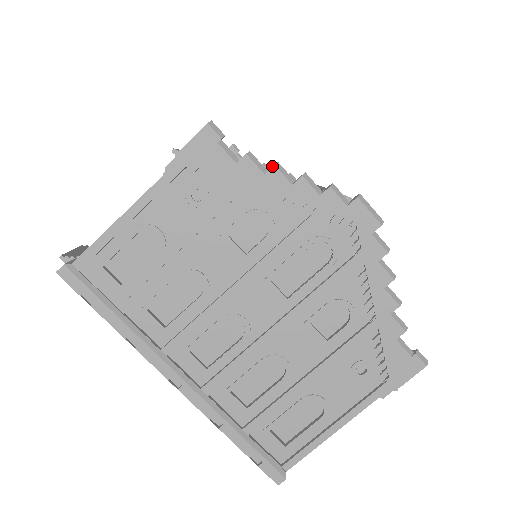
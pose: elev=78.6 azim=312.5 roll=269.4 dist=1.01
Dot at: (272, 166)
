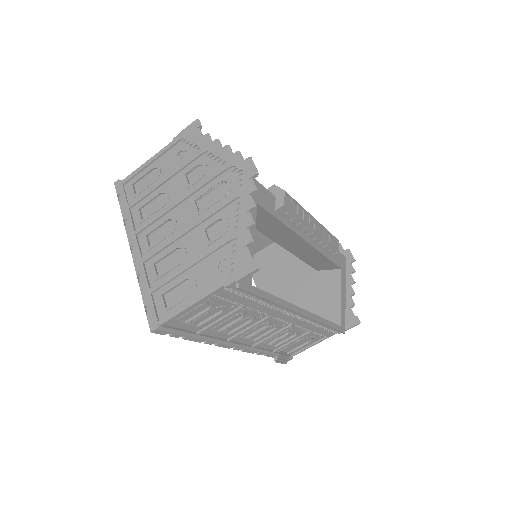
Dot at: (215, 140)
